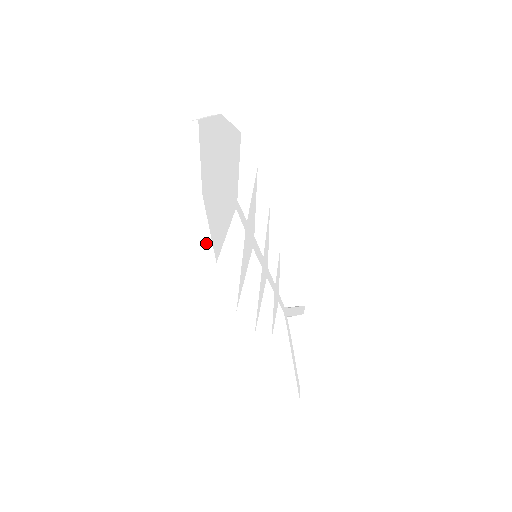
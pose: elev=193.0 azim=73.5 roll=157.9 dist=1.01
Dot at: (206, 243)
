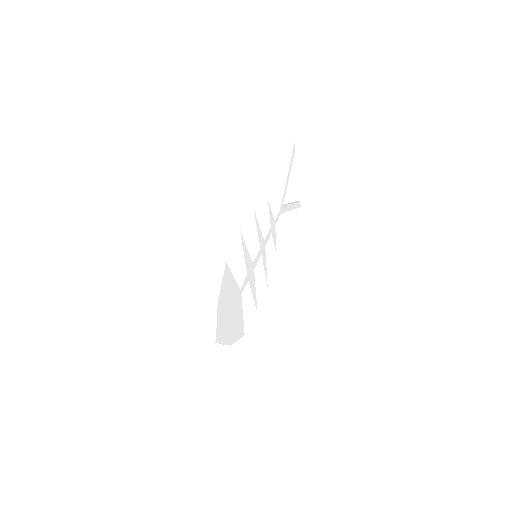
Dot at: occluded
